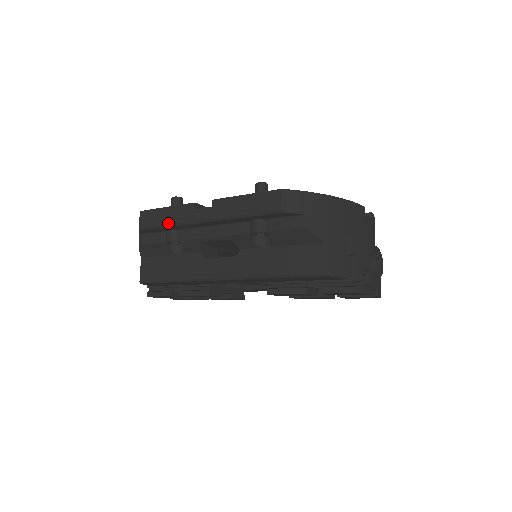
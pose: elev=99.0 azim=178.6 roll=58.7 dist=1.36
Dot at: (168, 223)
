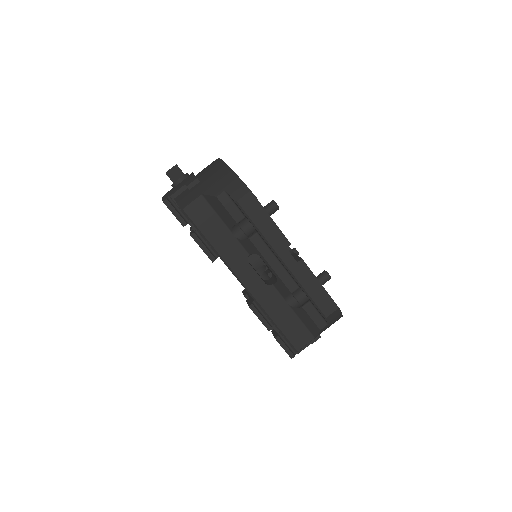
Dot at: (261, 230)
